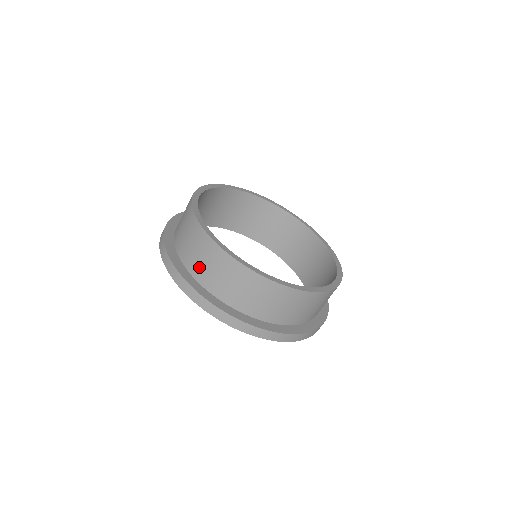
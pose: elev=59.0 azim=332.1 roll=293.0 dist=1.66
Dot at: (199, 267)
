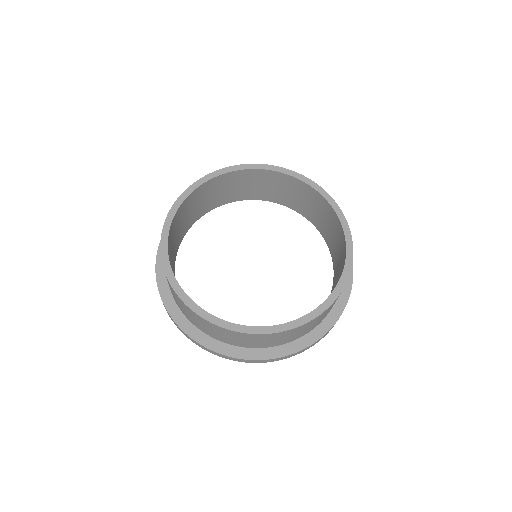
Dot at: occluded
